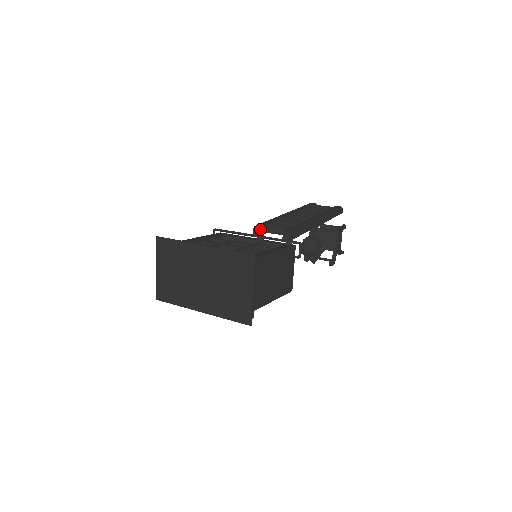
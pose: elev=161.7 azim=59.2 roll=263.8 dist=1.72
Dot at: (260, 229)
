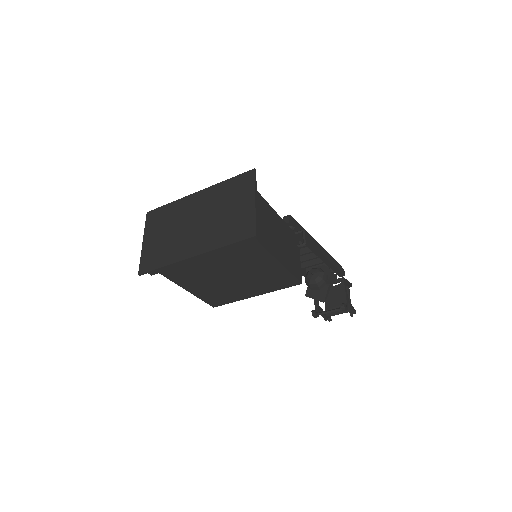
Dot at: occluded
